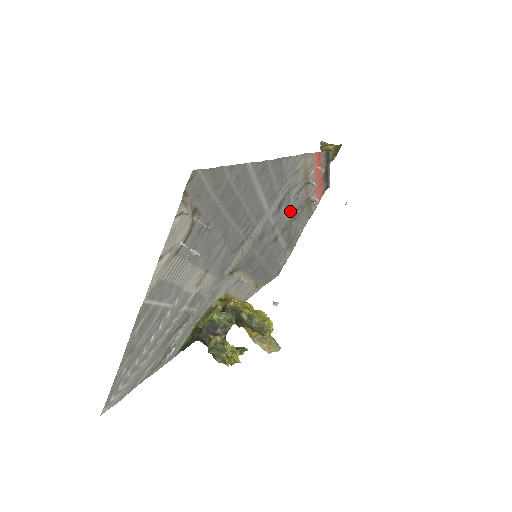
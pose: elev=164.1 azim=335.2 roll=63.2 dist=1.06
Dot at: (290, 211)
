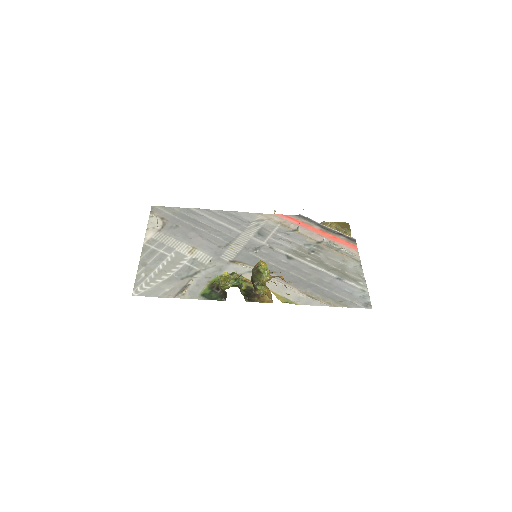
Dot at: (288, 242)
